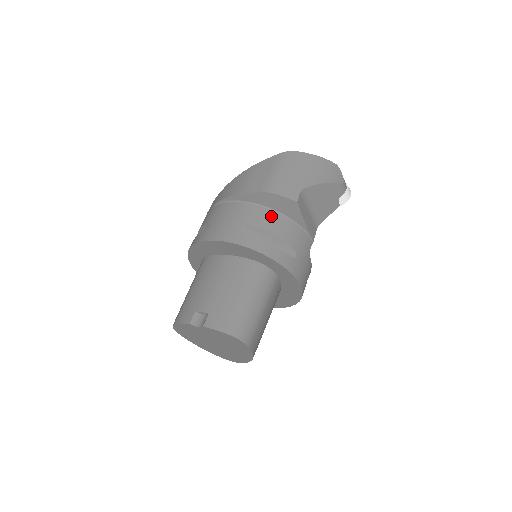
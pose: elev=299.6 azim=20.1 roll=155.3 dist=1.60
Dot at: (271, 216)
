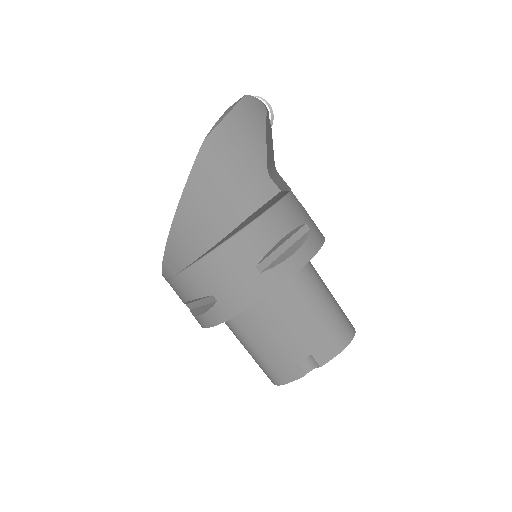
Dot at: (263, 226)
